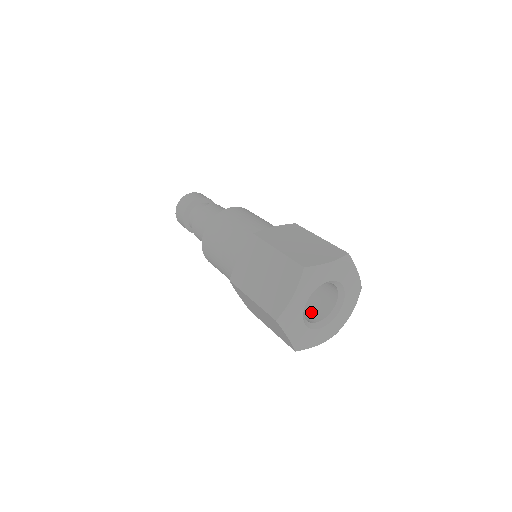
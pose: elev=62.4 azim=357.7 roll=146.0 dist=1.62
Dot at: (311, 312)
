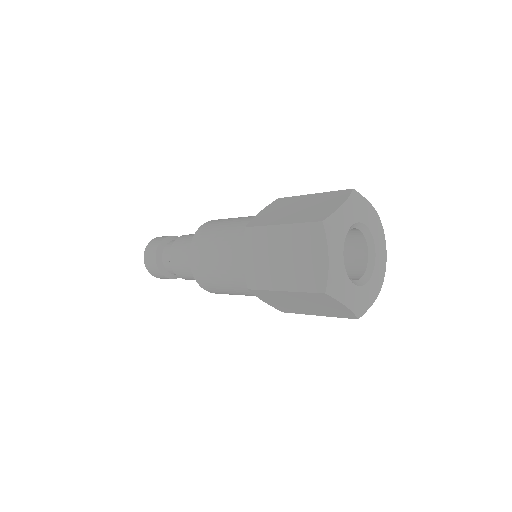
Dot at: occluded
